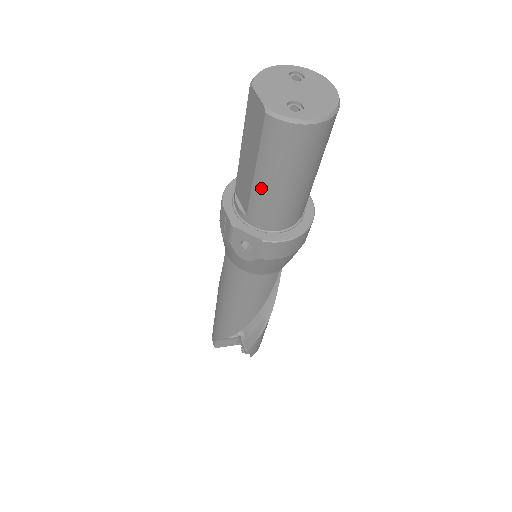
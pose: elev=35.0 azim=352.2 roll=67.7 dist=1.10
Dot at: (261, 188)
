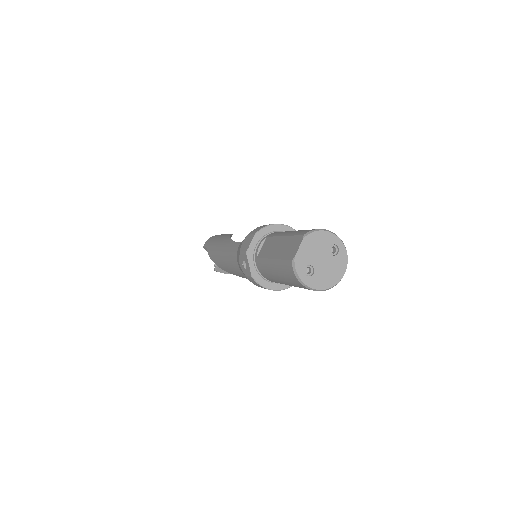
Dot at: (269, 265)
